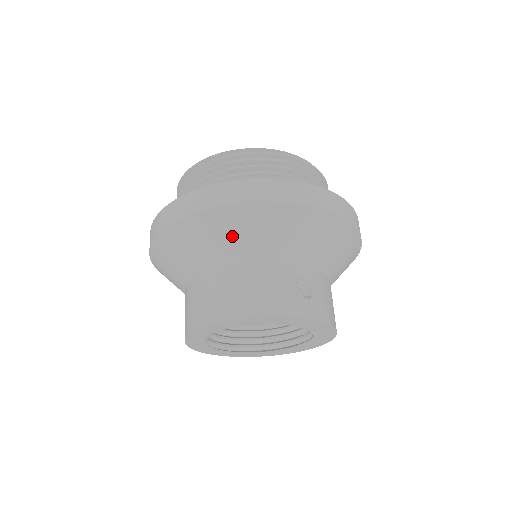
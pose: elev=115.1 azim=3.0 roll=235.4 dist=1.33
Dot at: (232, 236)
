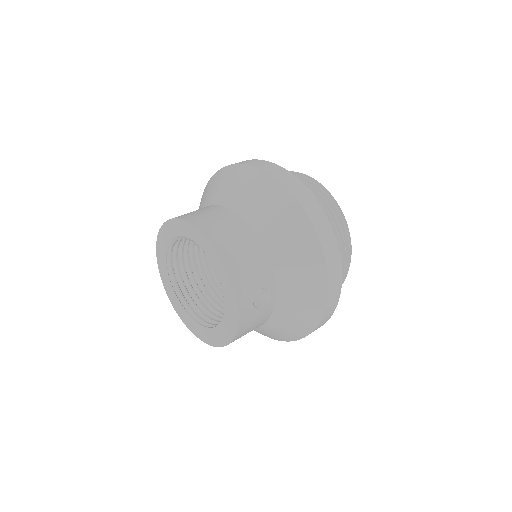
Dot at: (278, 221)
